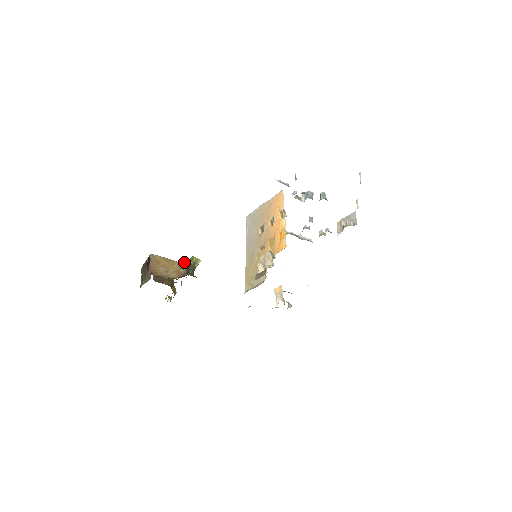
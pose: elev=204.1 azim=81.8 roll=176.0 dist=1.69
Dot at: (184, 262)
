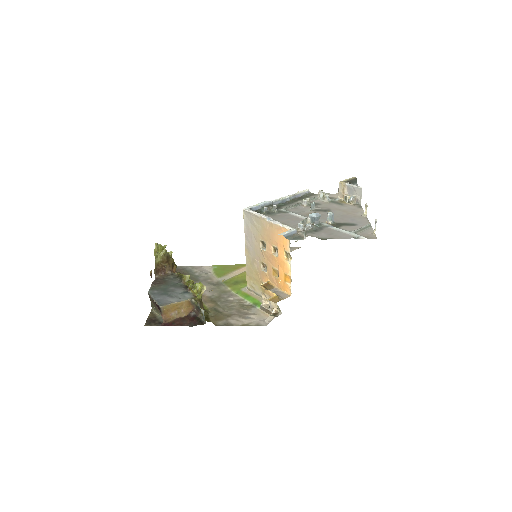
Dot at: (192, 300)
